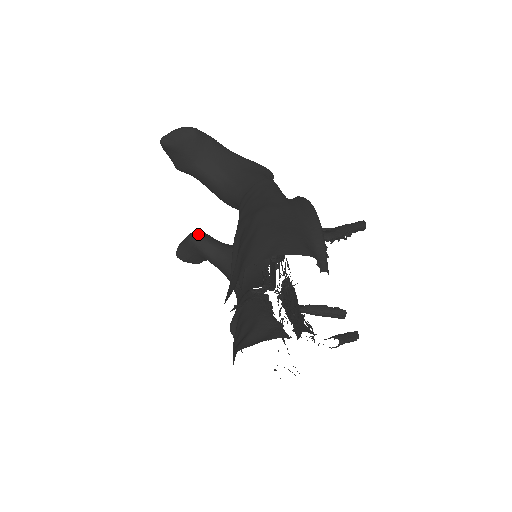
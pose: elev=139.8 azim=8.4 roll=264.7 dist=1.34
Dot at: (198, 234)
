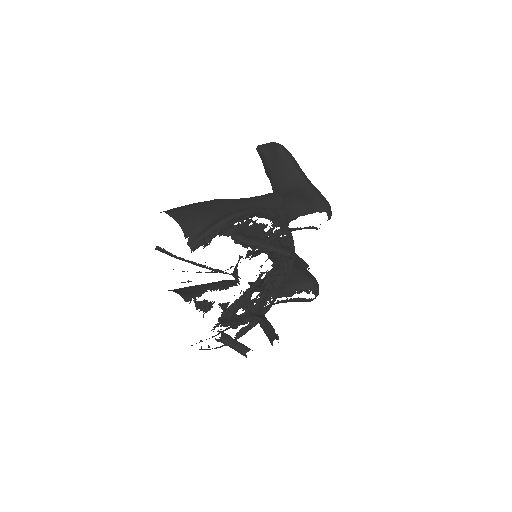
Dot at: occluded
